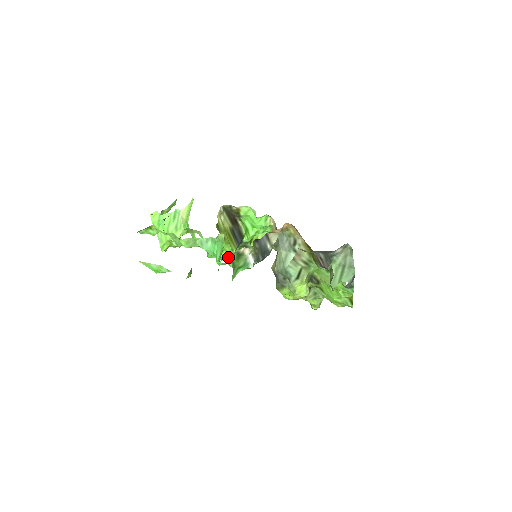
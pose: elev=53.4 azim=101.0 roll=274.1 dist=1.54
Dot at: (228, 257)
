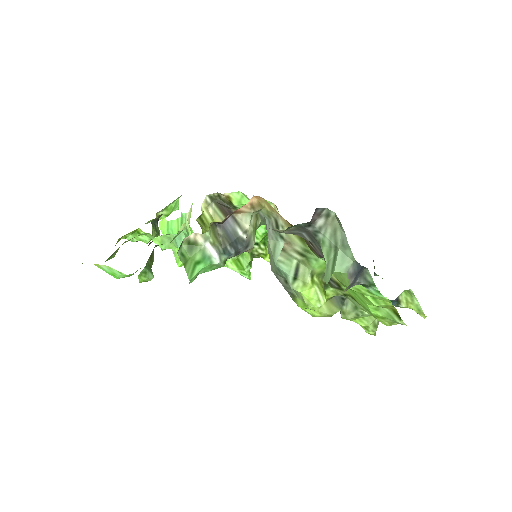
Dot at: (231, 262)
